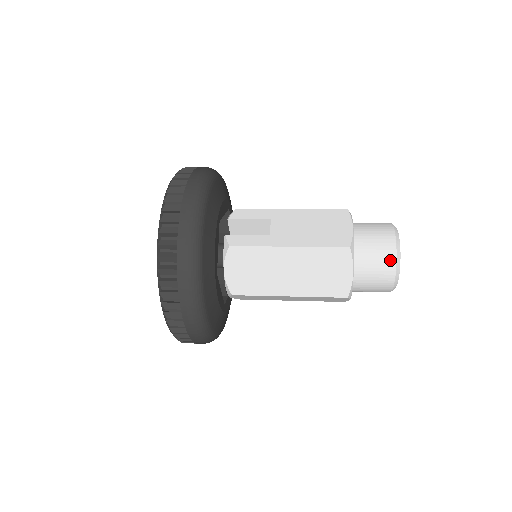
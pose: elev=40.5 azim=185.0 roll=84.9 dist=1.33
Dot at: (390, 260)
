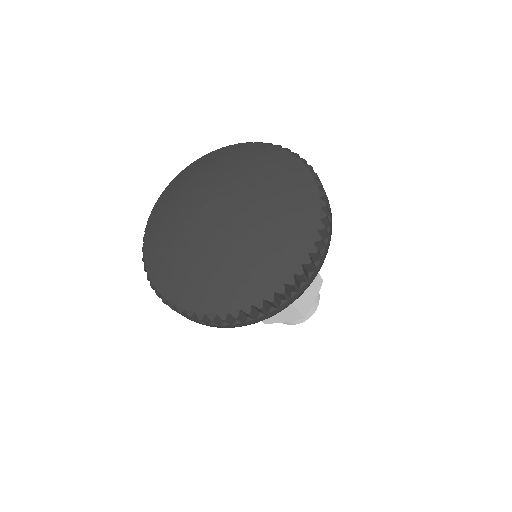
Dot at: (318, 300)
